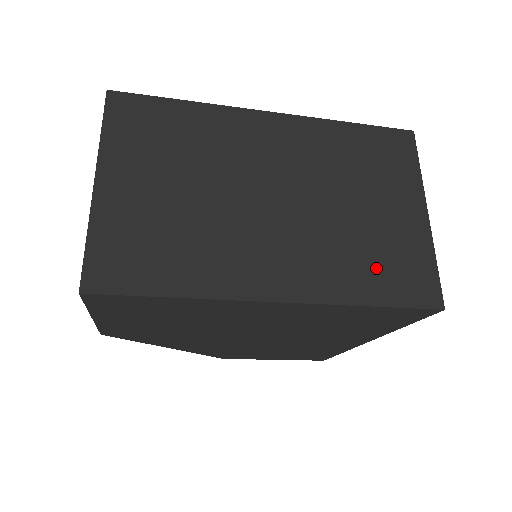
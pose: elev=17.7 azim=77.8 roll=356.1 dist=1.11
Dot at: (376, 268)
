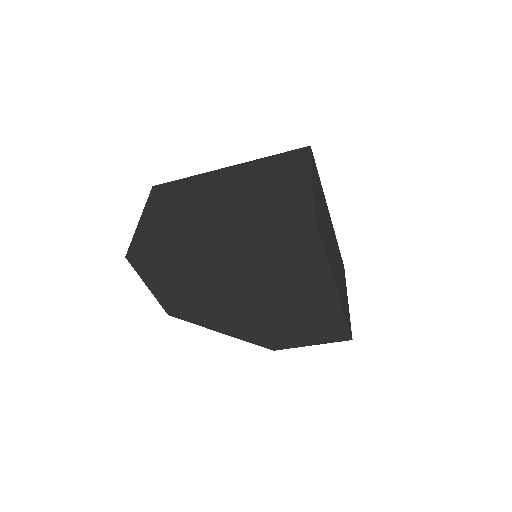
Dot at: (273, 210)
